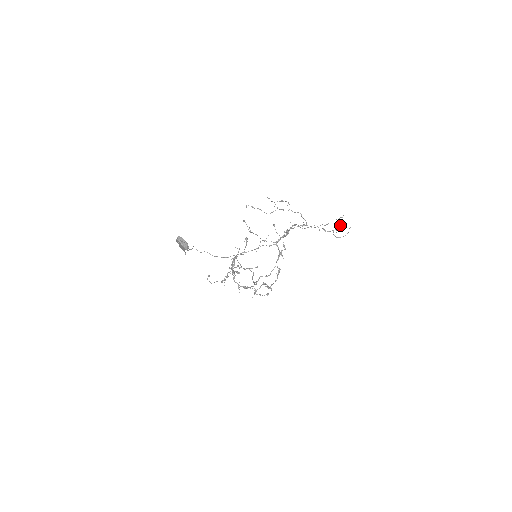
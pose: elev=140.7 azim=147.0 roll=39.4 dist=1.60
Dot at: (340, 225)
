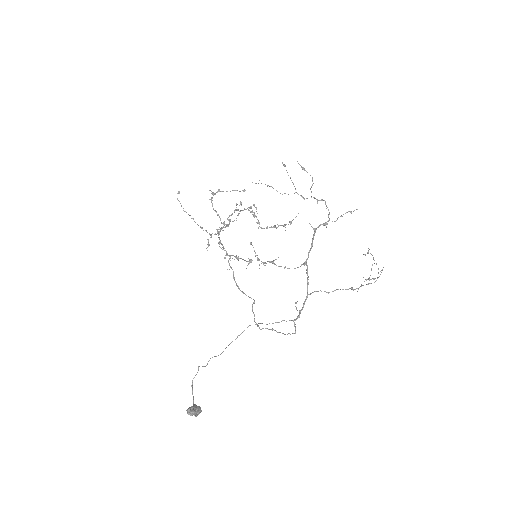
Dot at: occluded
